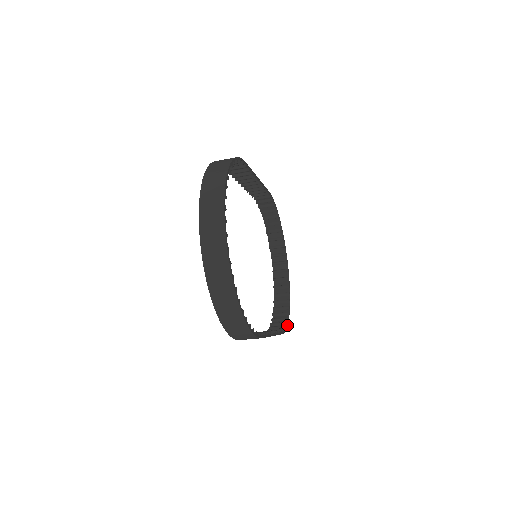
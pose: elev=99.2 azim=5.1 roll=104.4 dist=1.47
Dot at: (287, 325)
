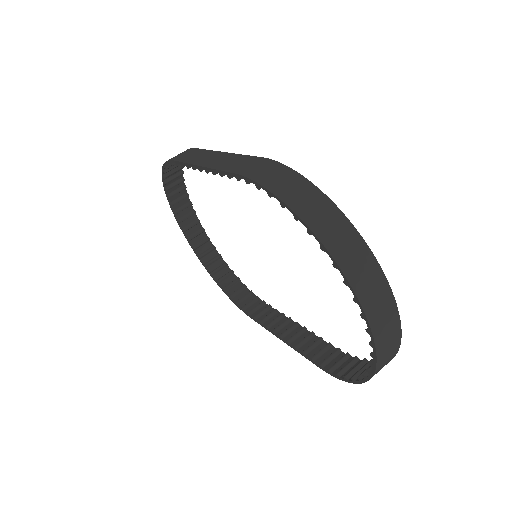
Dot at: (246, 288)
